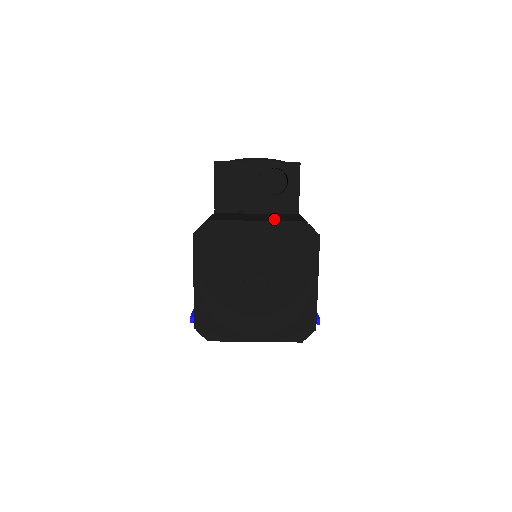
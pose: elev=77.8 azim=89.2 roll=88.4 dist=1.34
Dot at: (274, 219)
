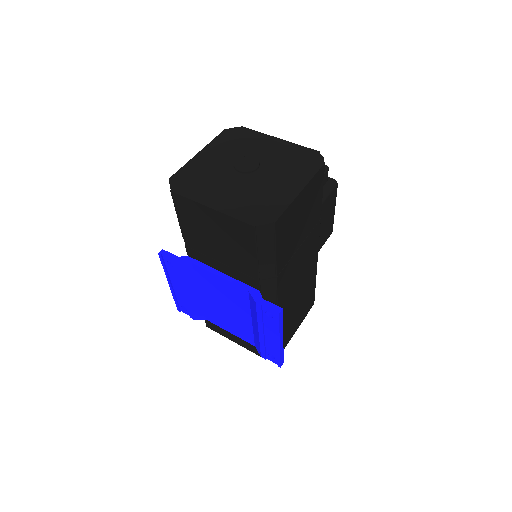
Dot at: occluded
